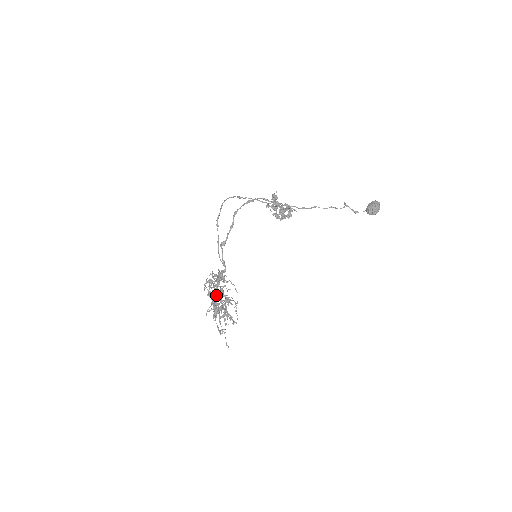
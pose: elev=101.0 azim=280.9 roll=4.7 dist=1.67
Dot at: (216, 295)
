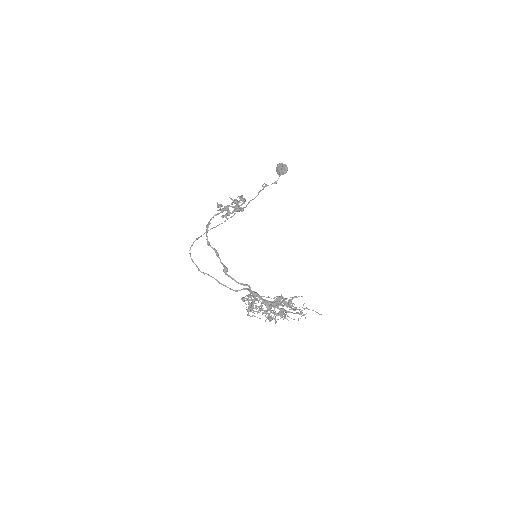
Dot at: (266, 300)
